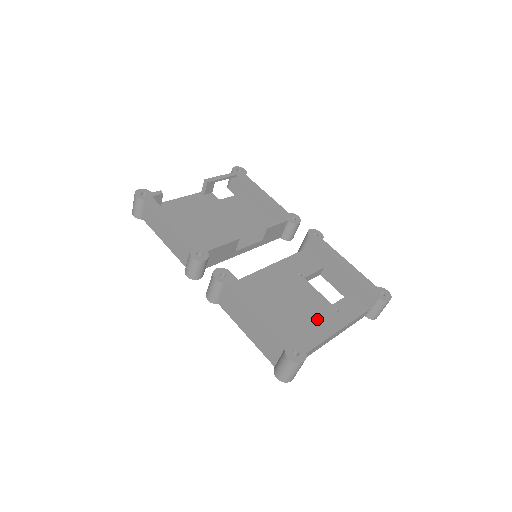
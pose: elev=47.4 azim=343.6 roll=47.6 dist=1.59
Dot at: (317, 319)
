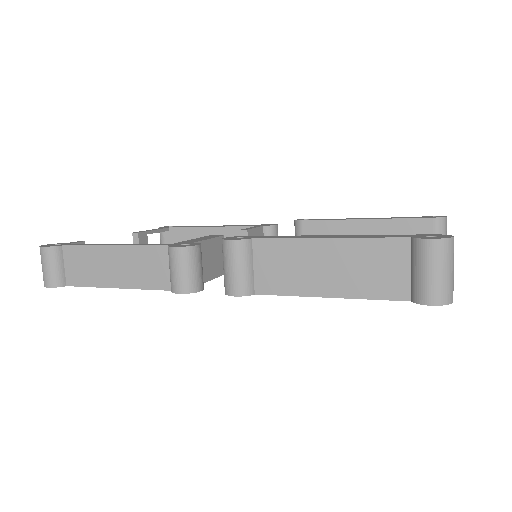
Dot at: occluded
